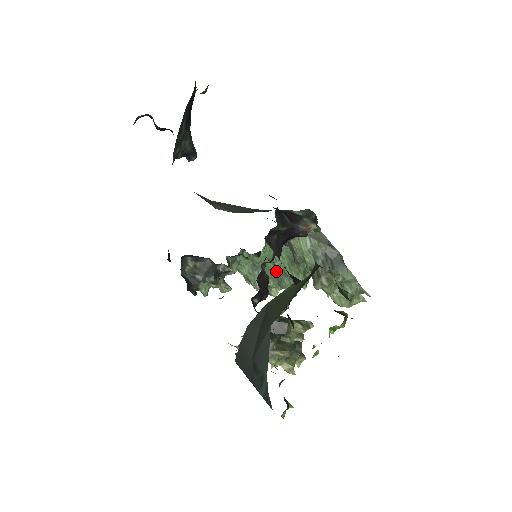
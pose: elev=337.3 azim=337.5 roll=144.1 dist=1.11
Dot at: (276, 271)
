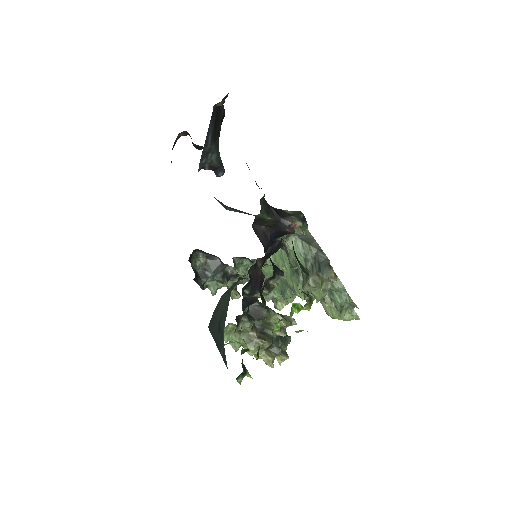
Dot at: (281, 282)
